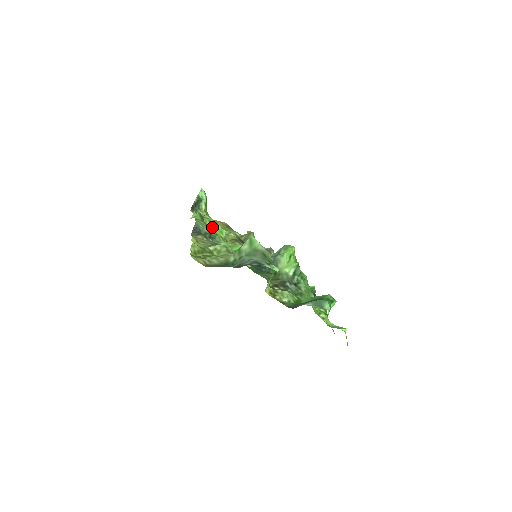
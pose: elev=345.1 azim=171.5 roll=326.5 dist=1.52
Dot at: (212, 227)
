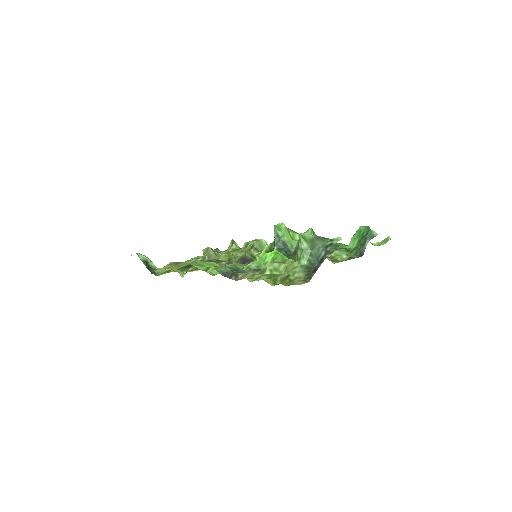
Dot at: occluded
